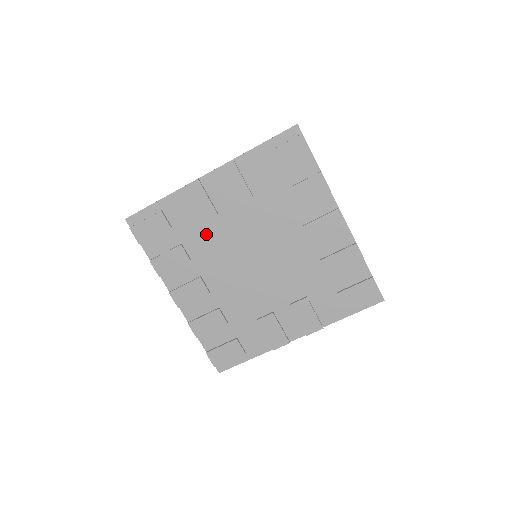
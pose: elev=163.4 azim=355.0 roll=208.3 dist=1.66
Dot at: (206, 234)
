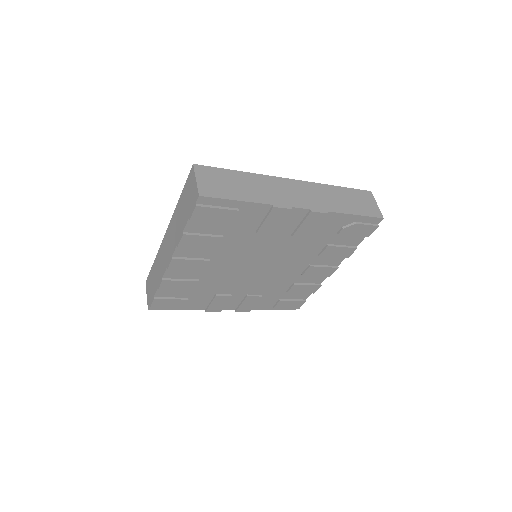
Dot at: (249, 239)
